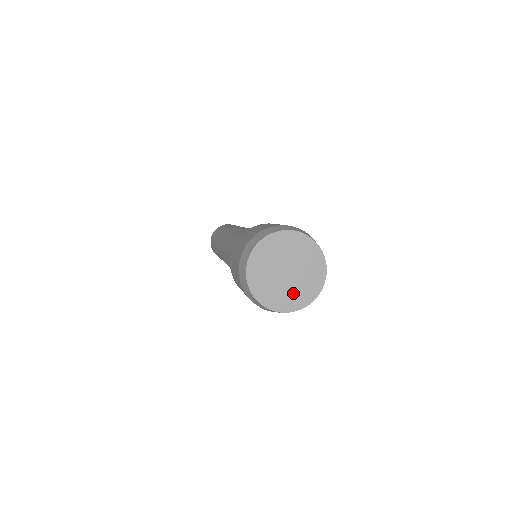
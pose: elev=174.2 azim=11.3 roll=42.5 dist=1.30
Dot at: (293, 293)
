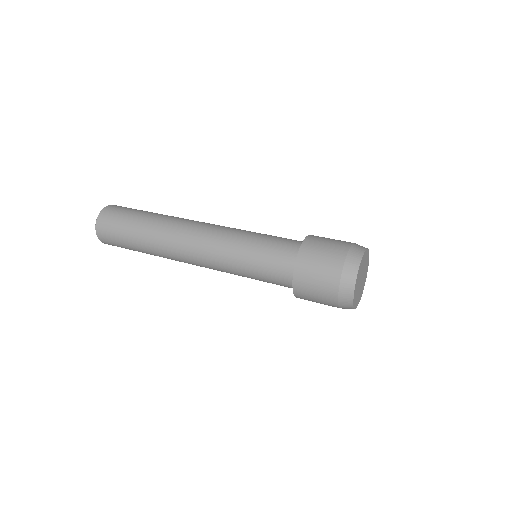
Dot at: (358, 295)
